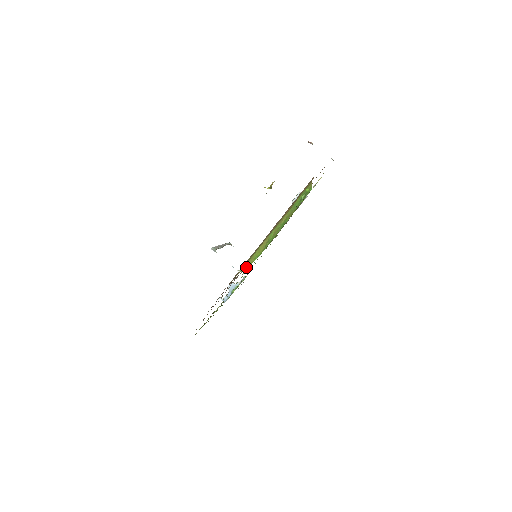
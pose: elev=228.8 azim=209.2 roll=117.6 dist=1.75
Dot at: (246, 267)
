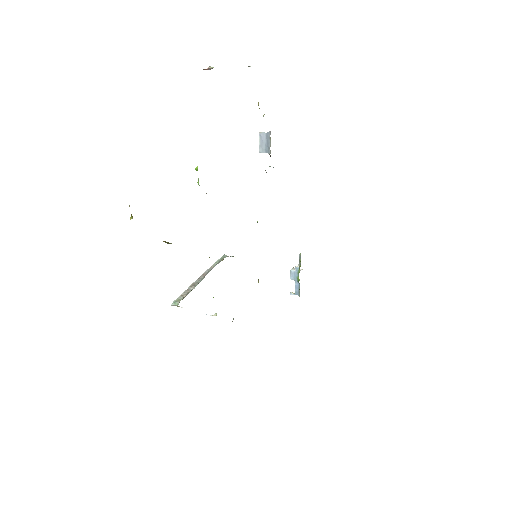
Dot at: occluded
